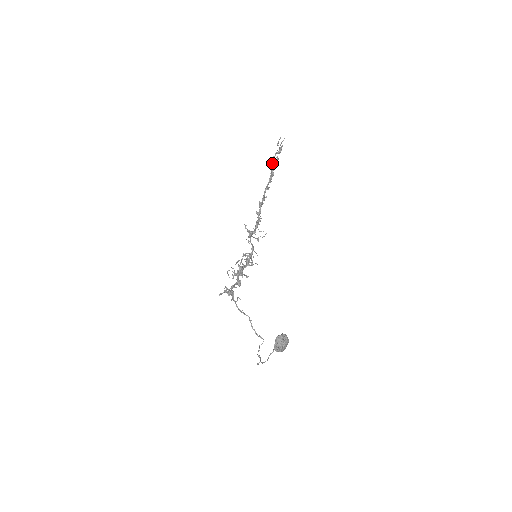
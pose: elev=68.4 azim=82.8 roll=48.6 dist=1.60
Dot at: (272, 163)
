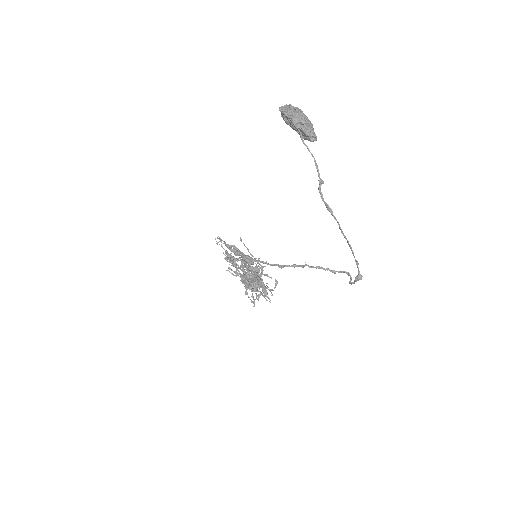
Dot at: (226, 258)
